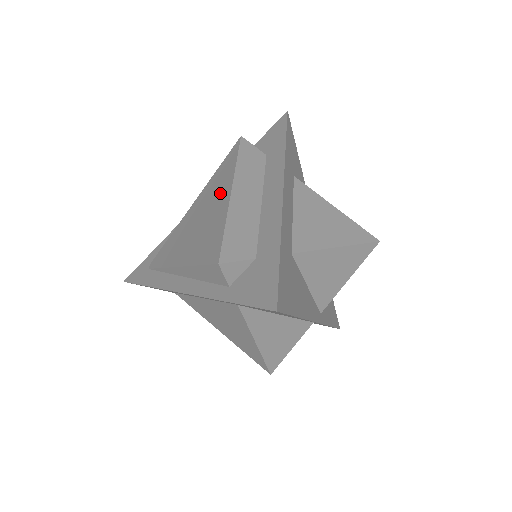
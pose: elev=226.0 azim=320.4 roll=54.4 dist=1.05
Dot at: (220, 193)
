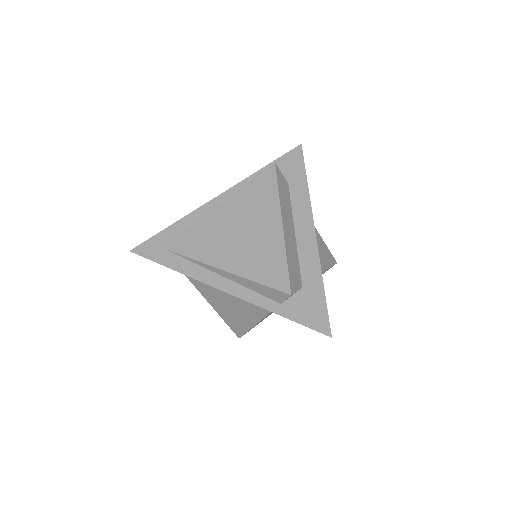
Dot at: (266, 218)
